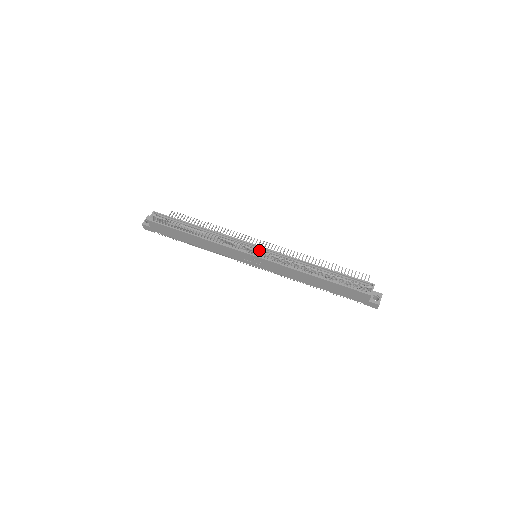
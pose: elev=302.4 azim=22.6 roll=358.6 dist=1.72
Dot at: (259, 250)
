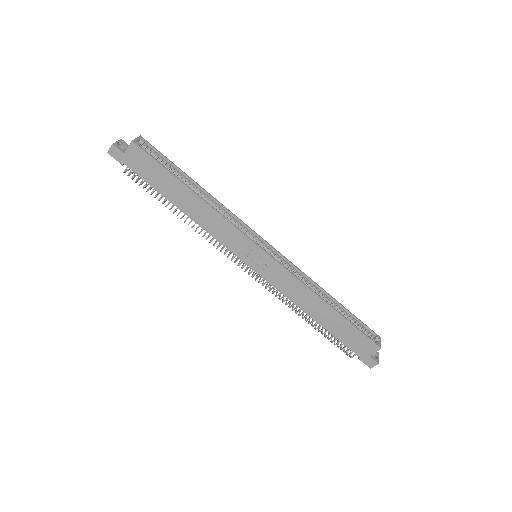
Dot at: (269, 249)
